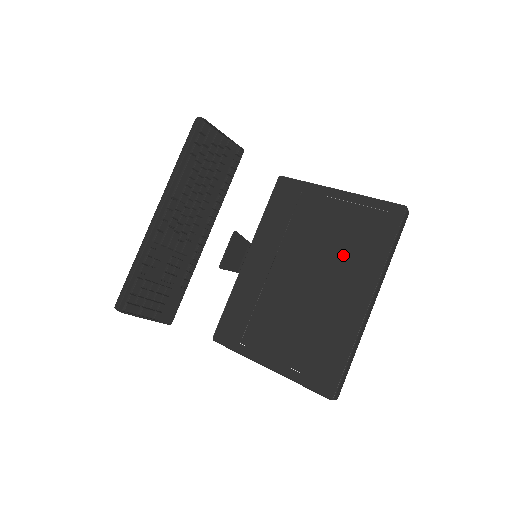
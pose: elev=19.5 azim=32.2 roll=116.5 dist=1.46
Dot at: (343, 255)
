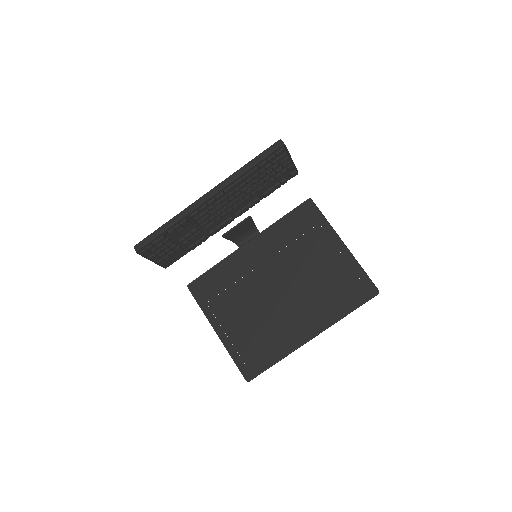
Dot at: (316, 294)
